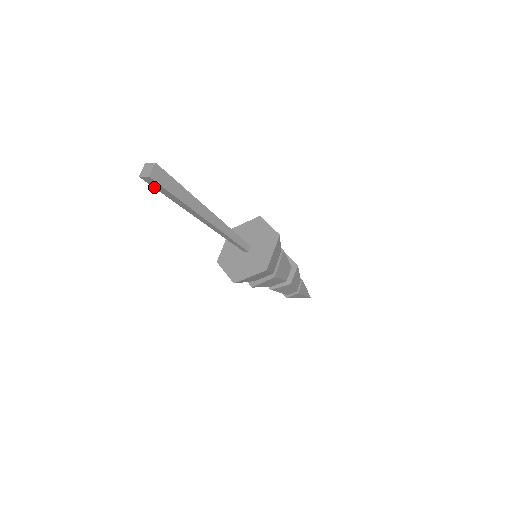
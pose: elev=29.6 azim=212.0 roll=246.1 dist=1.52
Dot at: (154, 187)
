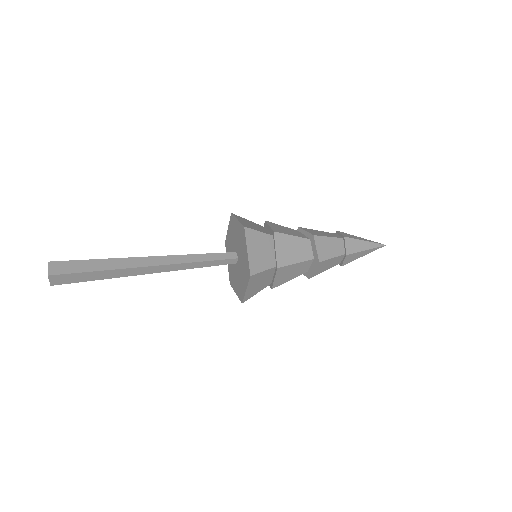
Dot at: occluded
